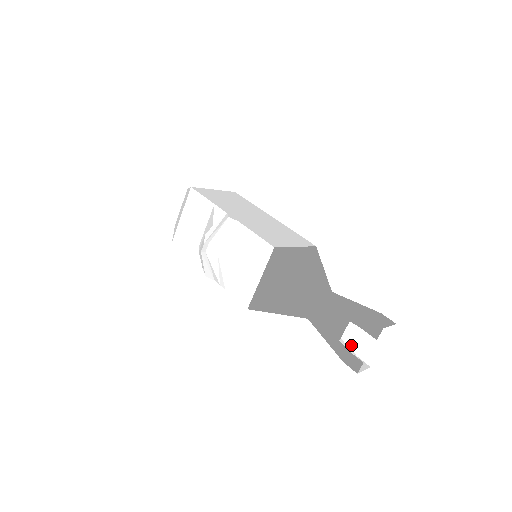
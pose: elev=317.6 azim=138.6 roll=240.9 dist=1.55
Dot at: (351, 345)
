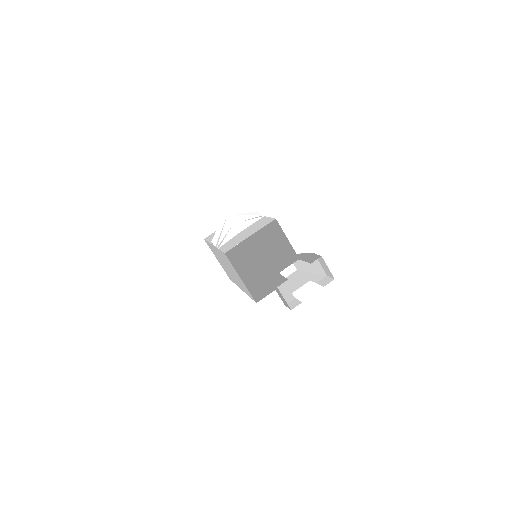
Dot at: (286, 299)
